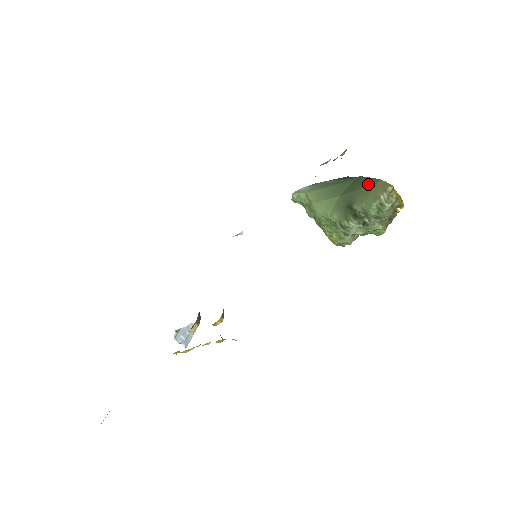
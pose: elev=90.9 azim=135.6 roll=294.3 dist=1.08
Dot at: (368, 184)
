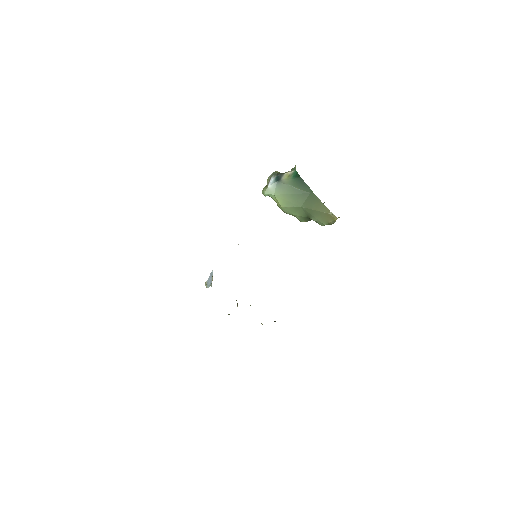
Dot at: (322, 210)
